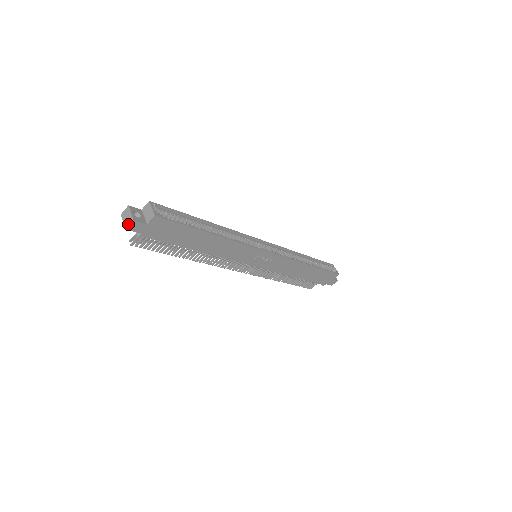
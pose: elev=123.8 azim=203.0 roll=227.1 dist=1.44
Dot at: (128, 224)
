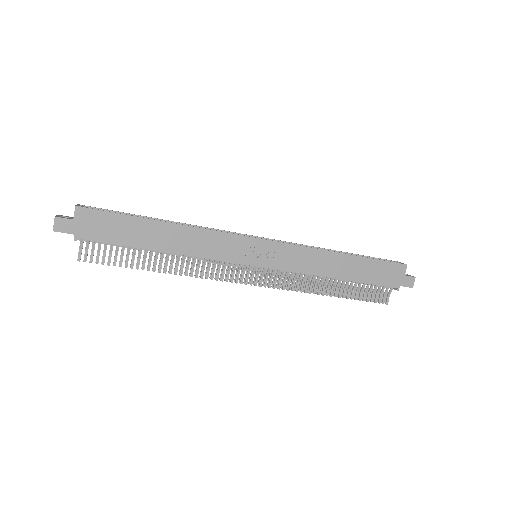
Dot at: (53, 225)
